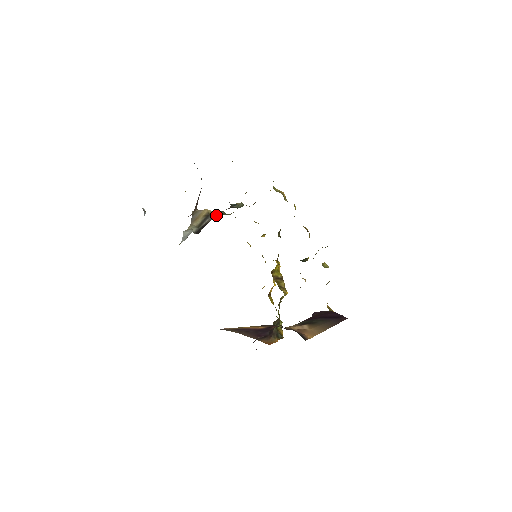
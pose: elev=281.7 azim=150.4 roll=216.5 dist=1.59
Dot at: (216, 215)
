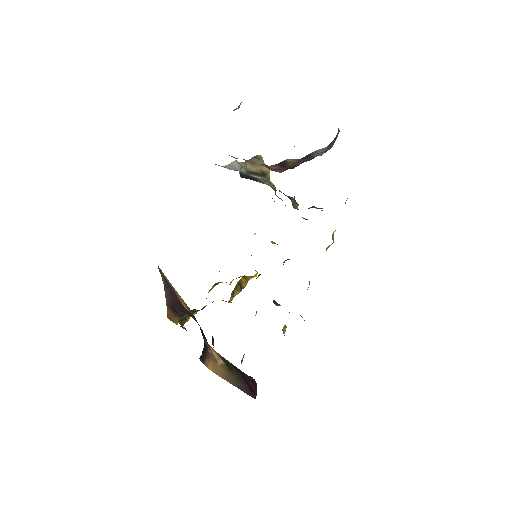
Dot at: (269, 183)
